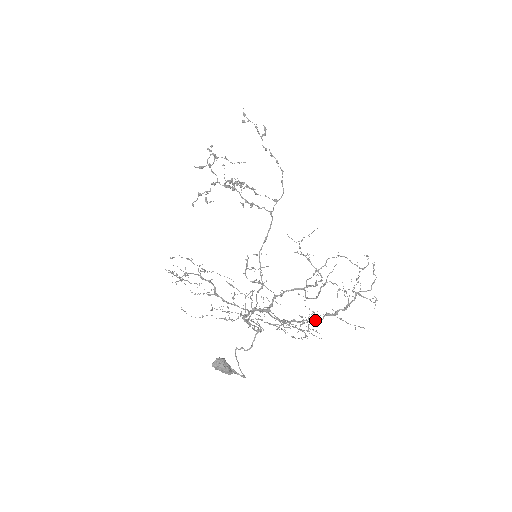
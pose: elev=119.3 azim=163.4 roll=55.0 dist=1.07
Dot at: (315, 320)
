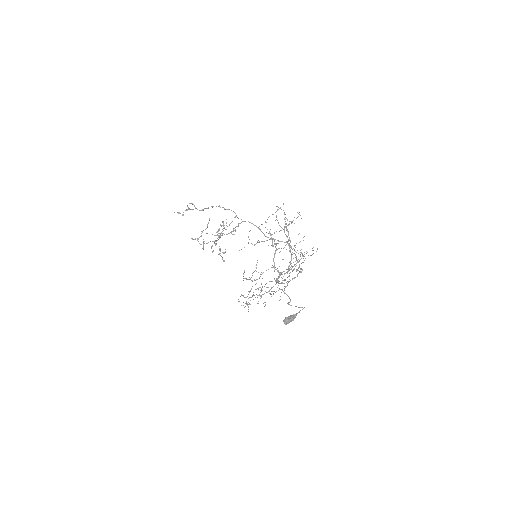
Dot at: occluded
